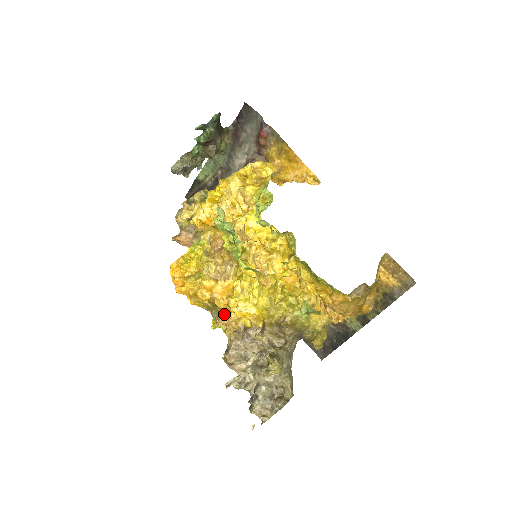
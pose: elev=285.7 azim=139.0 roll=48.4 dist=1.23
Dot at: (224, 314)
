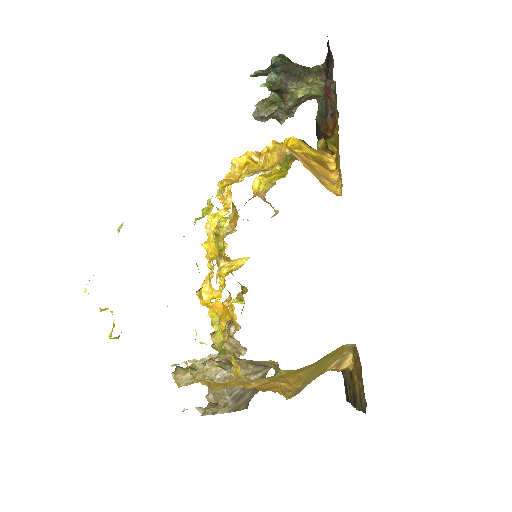
Dot at: (228, 297)
